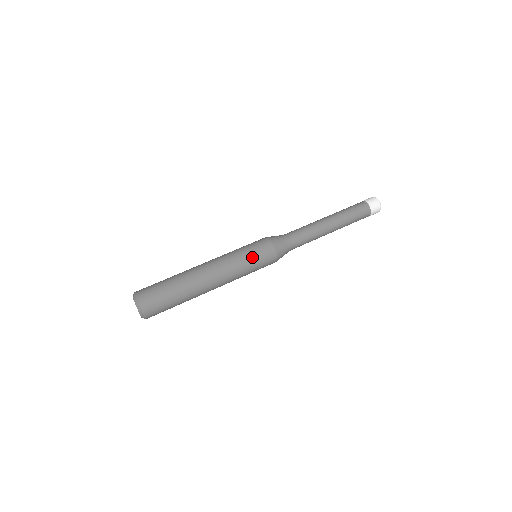
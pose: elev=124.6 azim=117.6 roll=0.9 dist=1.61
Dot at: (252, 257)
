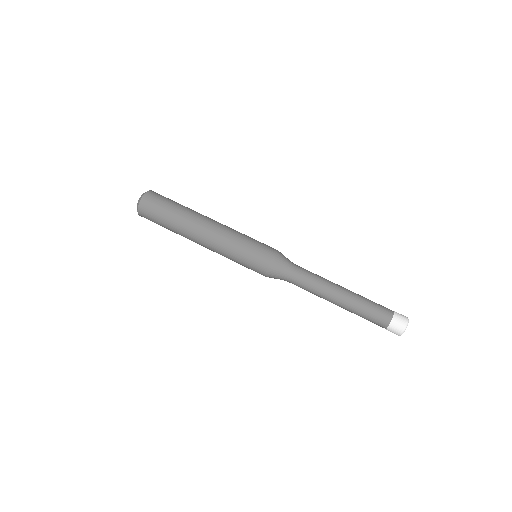
Dot at: (251, 243)
